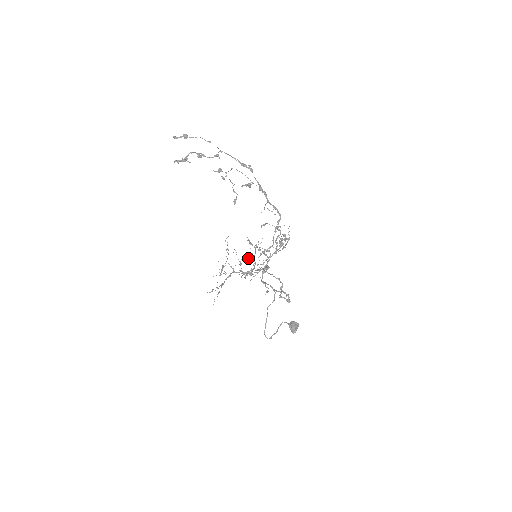
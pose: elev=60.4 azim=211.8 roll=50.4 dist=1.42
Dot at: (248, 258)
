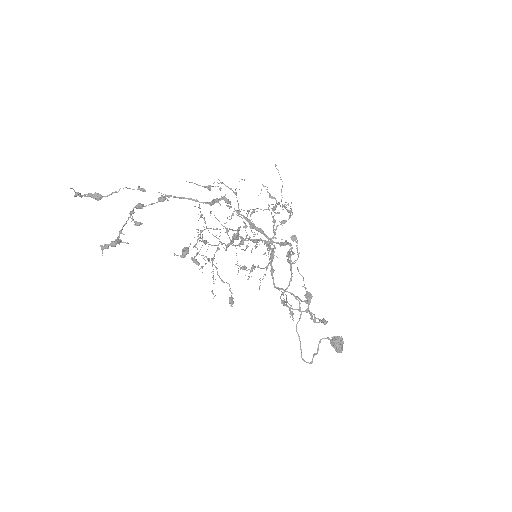
Dot at: (229, 208)
